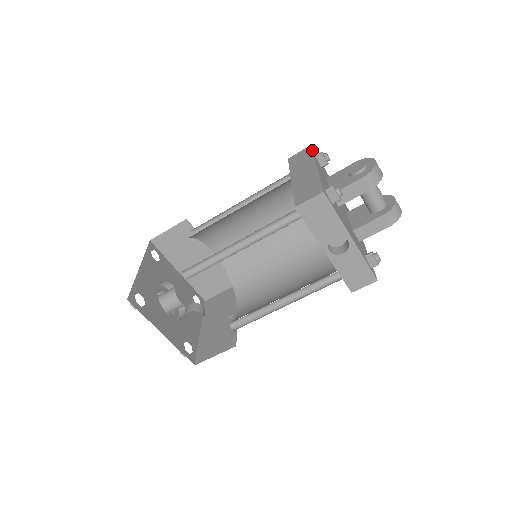
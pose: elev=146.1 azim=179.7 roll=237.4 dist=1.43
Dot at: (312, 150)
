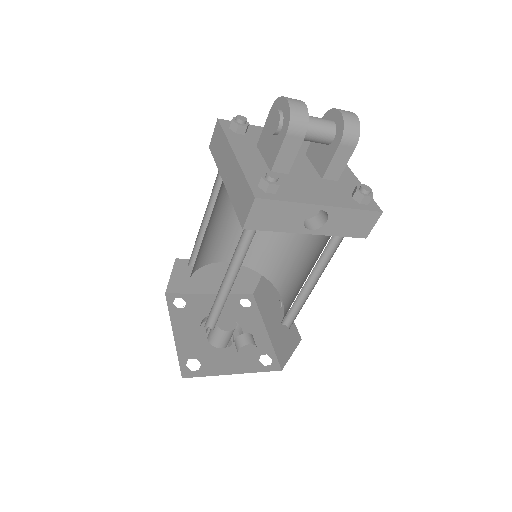
Dot at: (221, 126)
